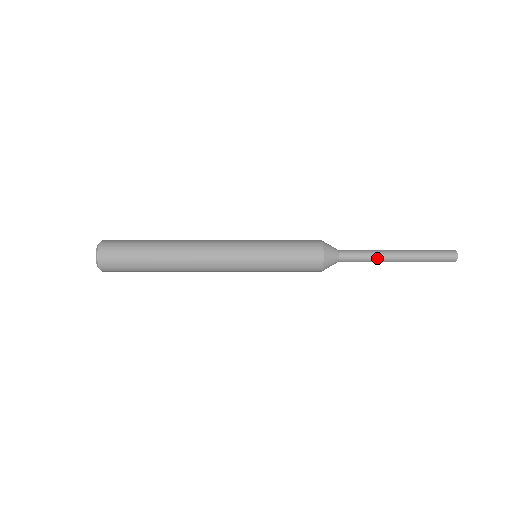
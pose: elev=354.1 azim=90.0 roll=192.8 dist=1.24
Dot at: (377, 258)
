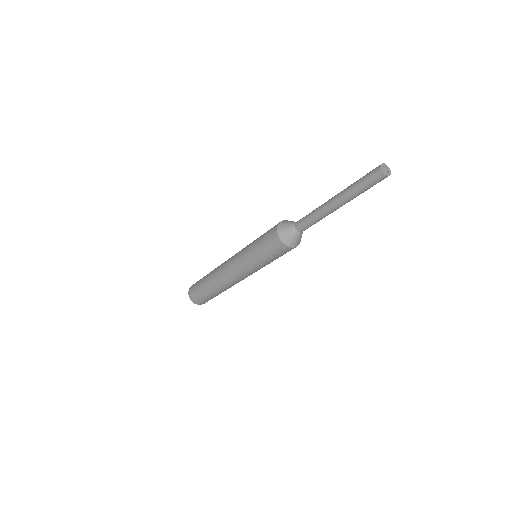
Dot at: (318, 208)
